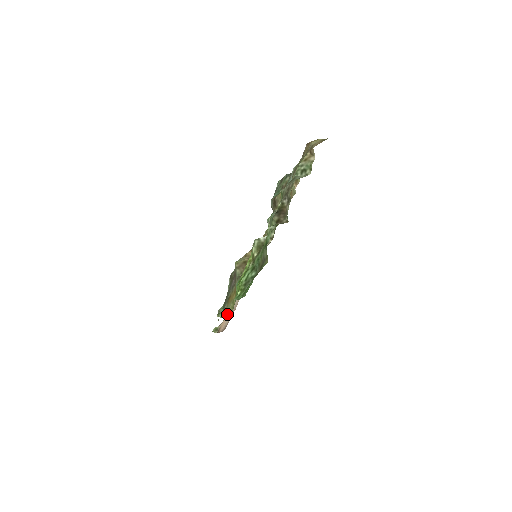
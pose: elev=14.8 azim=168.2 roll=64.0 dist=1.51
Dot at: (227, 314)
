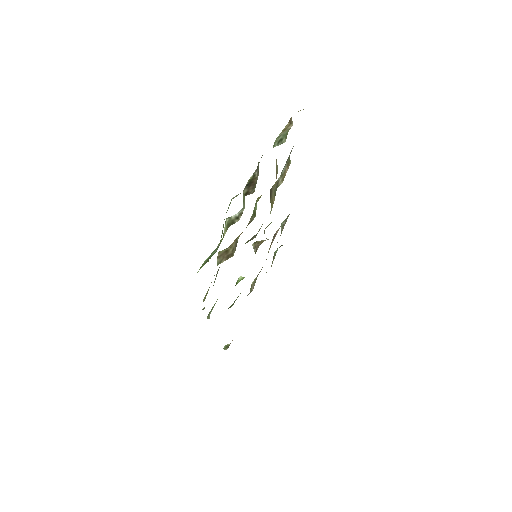
Dot at: occluded
